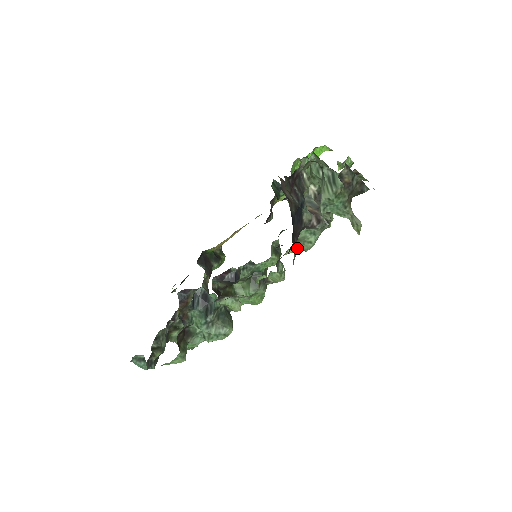
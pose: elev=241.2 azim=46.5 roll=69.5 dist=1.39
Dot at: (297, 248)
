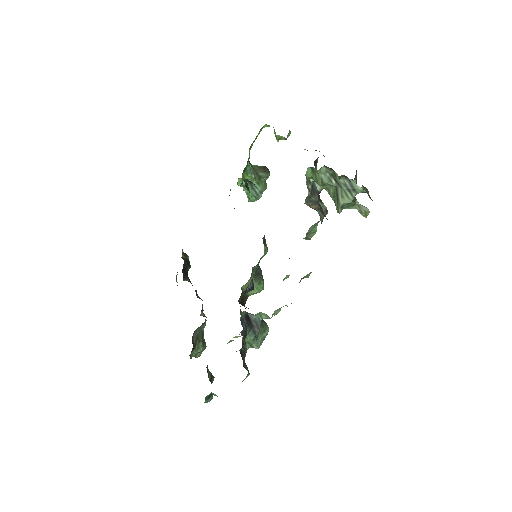
Dot at: occluded
